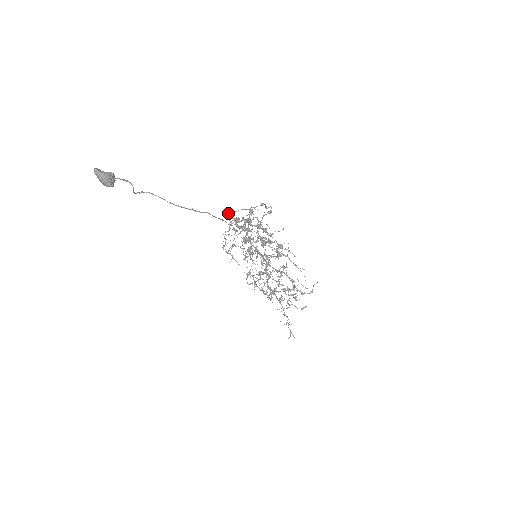
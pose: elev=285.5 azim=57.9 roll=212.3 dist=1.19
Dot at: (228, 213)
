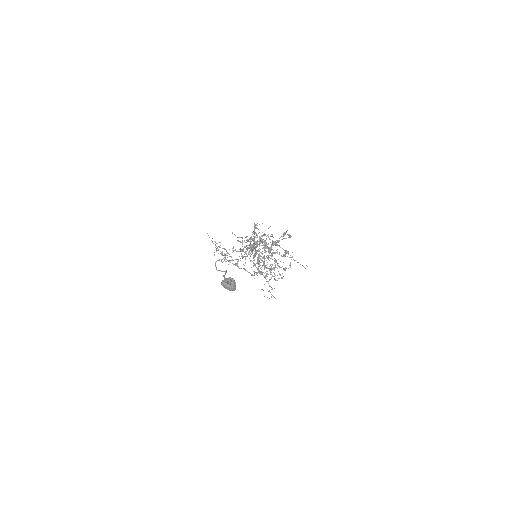
Dot at: occluded
